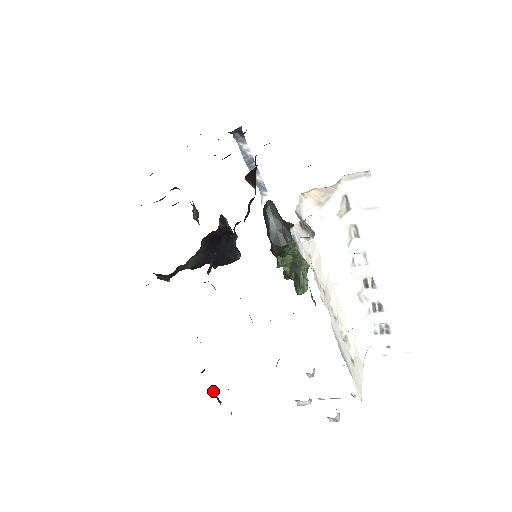
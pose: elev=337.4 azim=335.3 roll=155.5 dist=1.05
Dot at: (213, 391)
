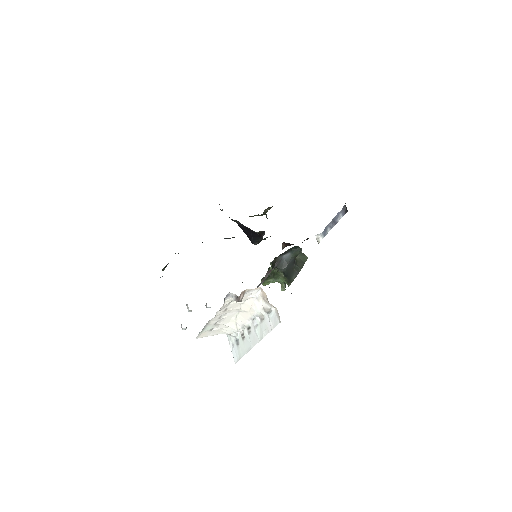
Dot at: occluded
